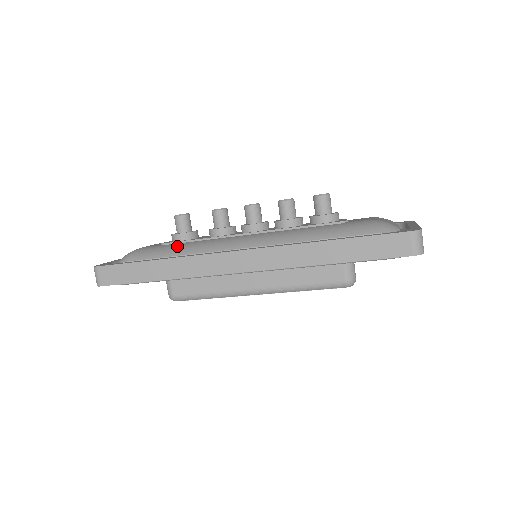
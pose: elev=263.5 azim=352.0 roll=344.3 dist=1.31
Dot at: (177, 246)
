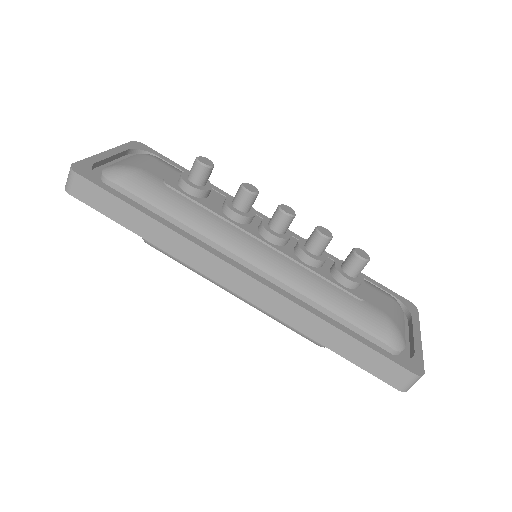
Dot at: (181, 203)
